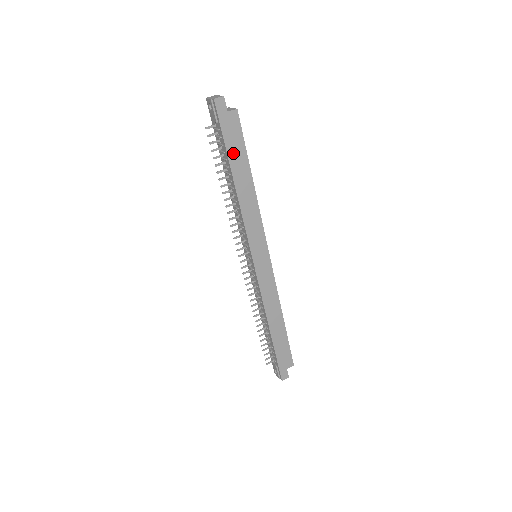
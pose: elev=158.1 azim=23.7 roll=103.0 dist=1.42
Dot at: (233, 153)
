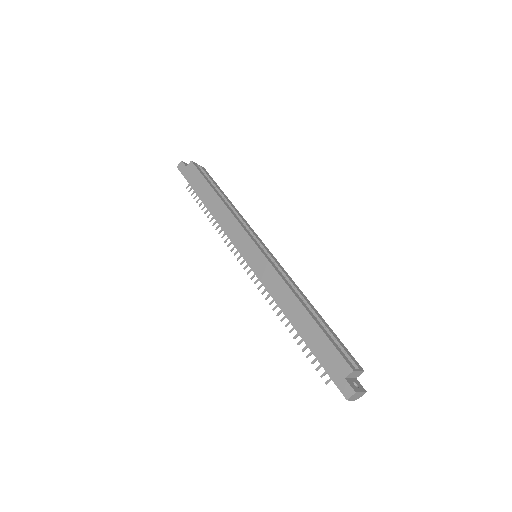
Dot at: (198, 188)
